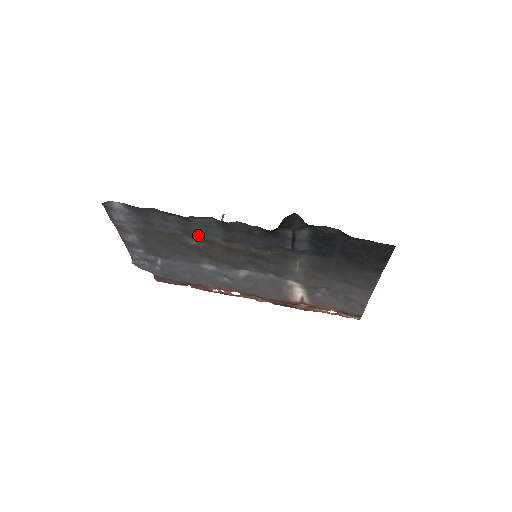
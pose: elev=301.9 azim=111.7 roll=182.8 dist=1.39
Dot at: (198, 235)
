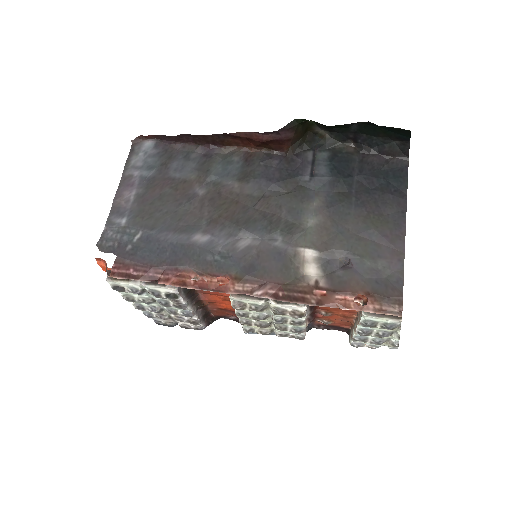
Dot at: (213, 177)
